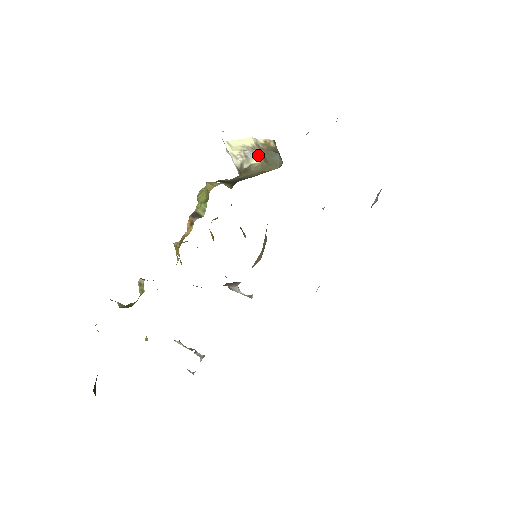
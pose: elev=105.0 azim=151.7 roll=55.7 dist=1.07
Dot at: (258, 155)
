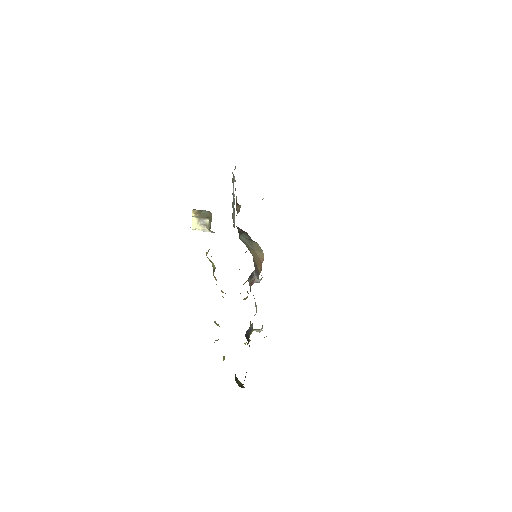
Dot at: (205, 219)
